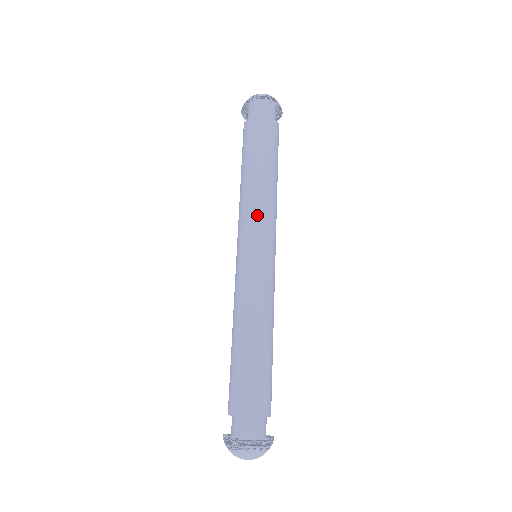
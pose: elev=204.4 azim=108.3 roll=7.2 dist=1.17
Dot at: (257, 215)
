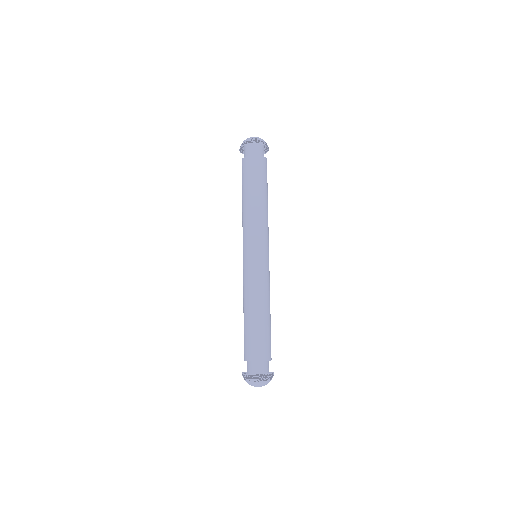
Dot at: (244, 231)
